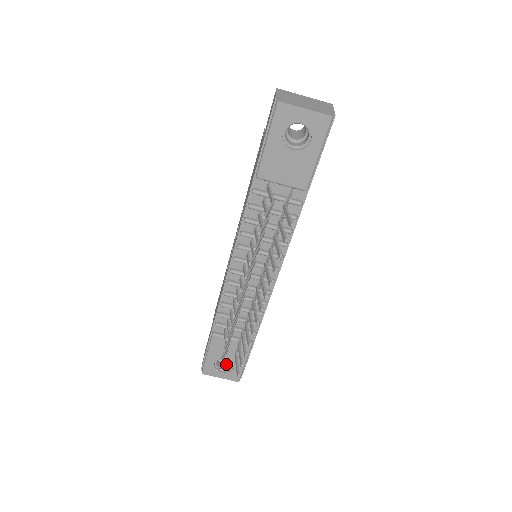
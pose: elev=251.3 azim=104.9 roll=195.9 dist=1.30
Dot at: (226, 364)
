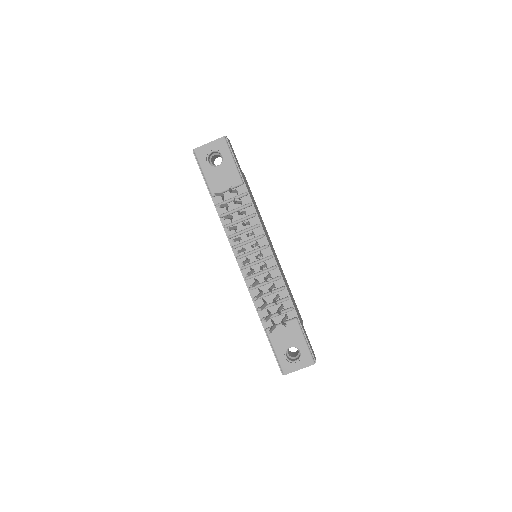
Dot at: (297, 357)
